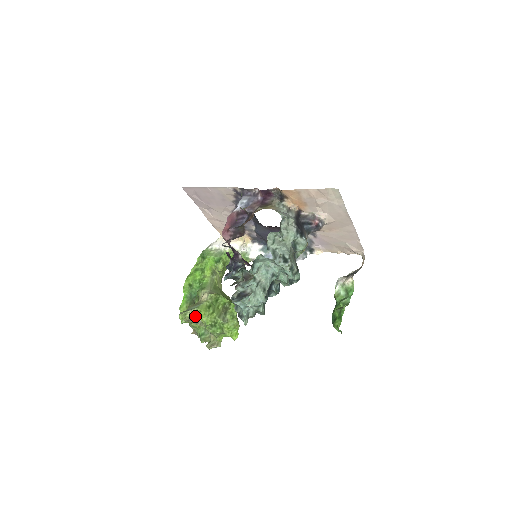
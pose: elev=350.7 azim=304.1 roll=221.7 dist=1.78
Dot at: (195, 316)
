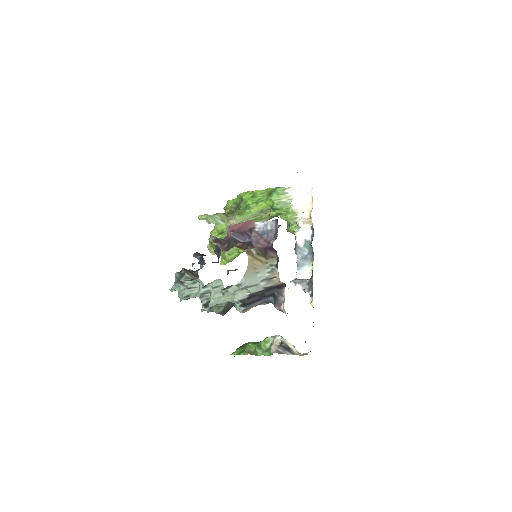
Dot at: occluded
